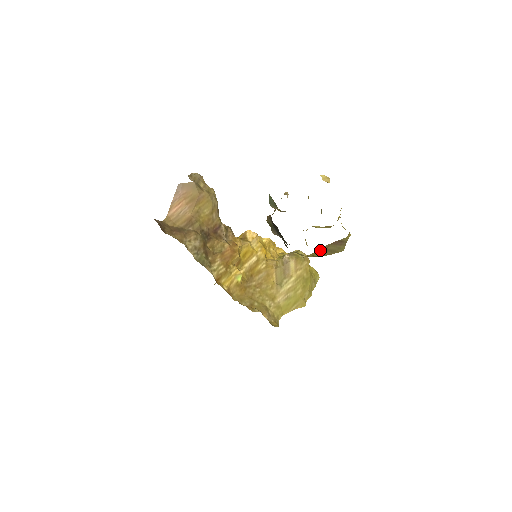
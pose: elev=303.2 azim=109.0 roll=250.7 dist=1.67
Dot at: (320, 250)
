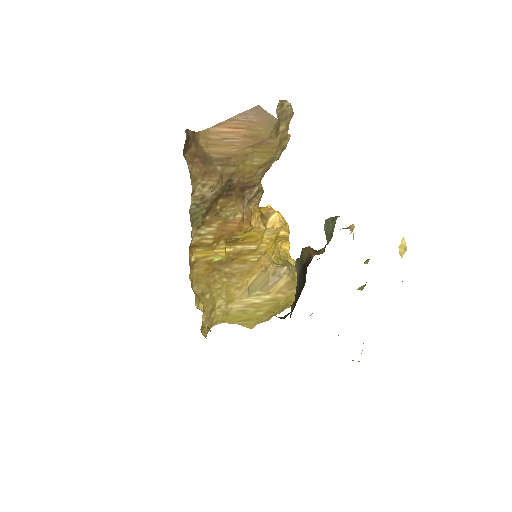
Dot at: occluded
